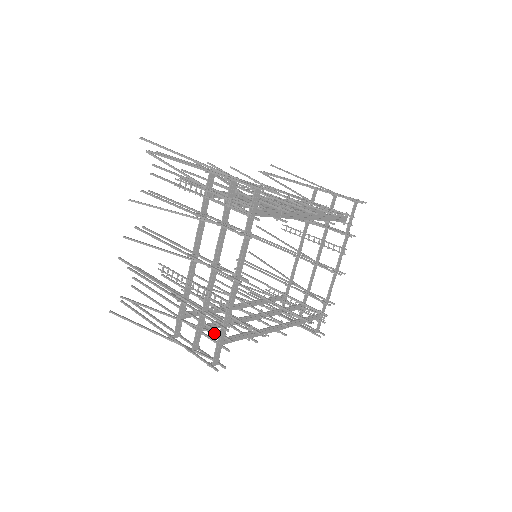
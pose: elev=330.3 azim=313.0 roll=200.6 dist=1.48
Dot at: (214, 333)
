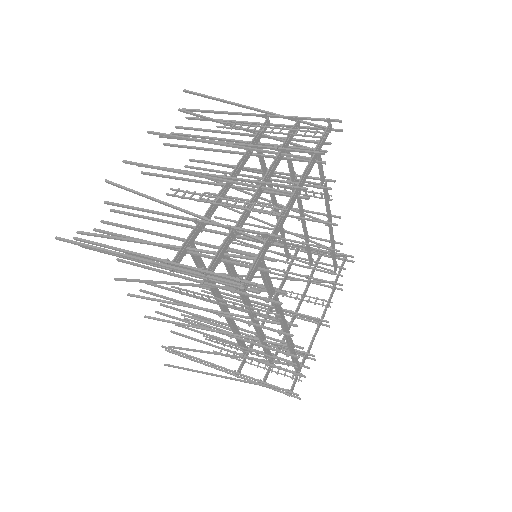
Dot at: (245, 256)
